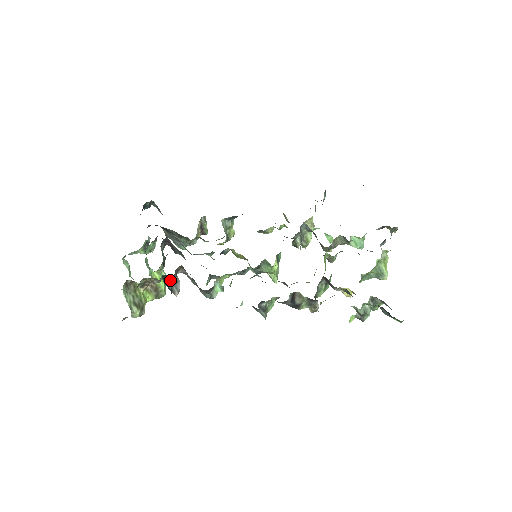
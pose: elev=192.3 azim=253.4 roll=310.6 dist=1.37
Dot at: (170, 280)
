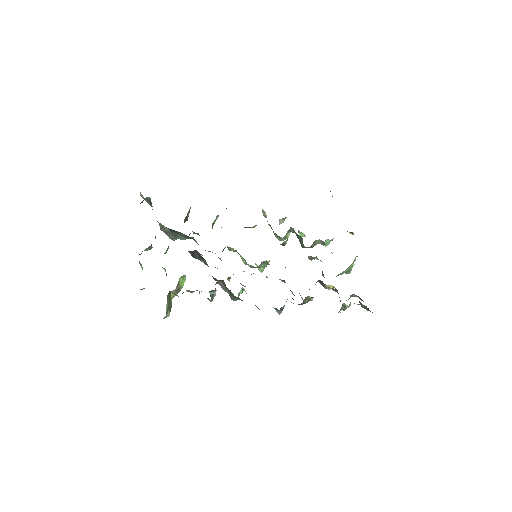
Dot at: (211, 292)
